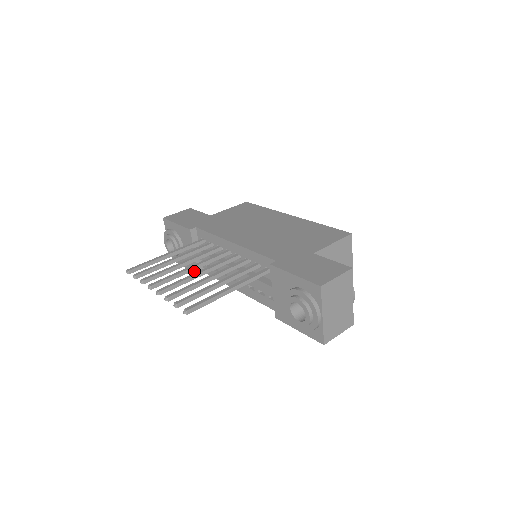
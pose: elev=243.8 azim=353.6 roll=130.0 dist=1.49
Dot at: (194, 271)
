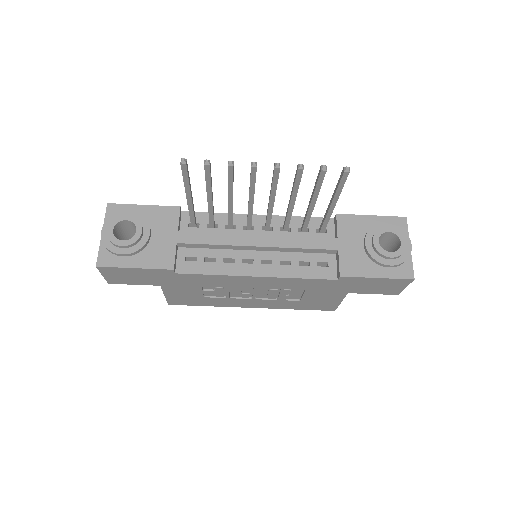
Dot at: (163, 266)
